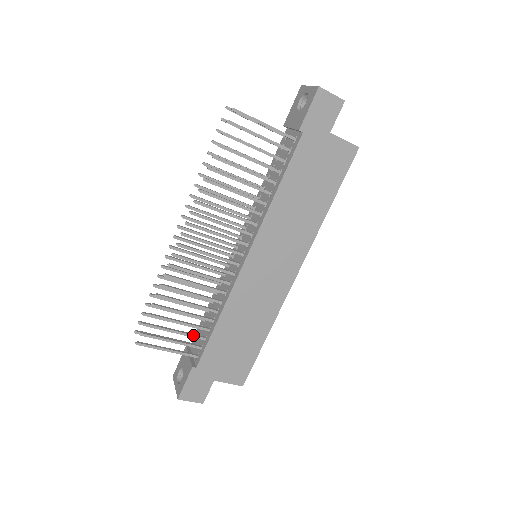
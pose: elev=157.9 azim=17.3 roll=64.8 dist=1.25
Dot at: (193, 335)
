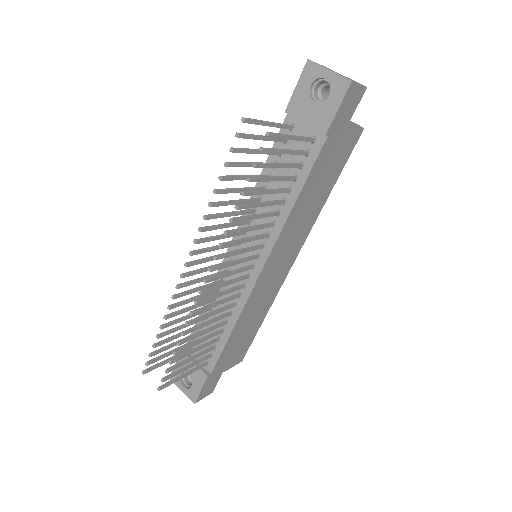
Dot at: (206, 352)
